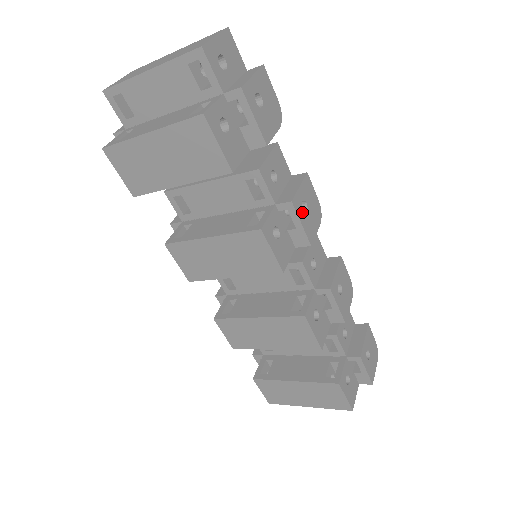
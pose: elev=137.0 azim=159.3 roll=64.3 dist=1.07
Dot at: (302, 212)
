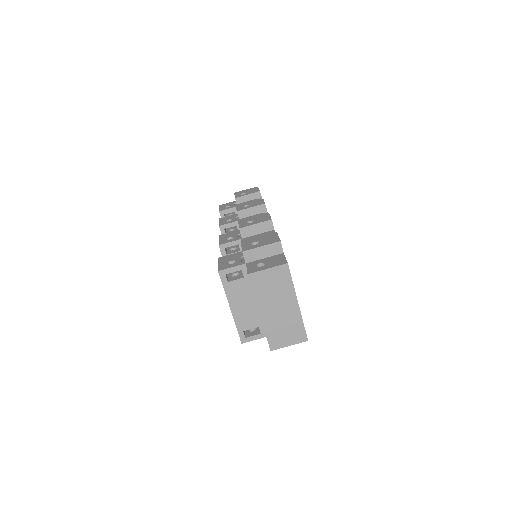
Dot at: occluded
